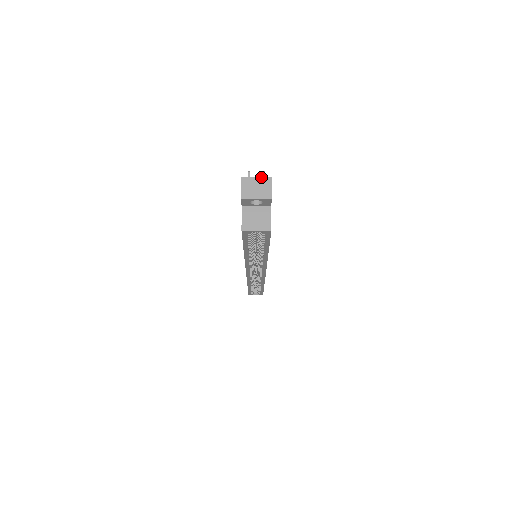
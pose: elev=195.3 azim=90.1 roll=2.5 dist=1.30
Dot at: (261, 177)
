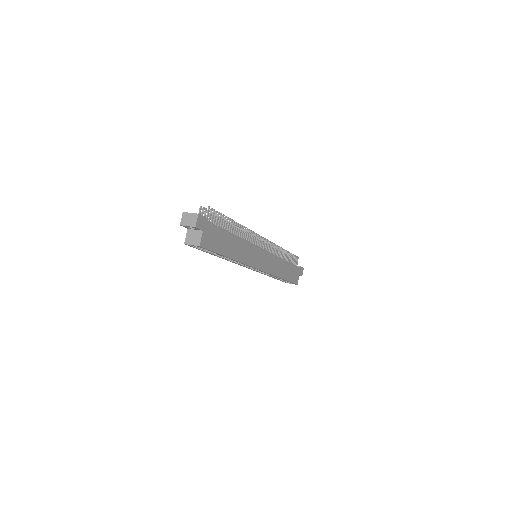
Dot at: (193, 213)
